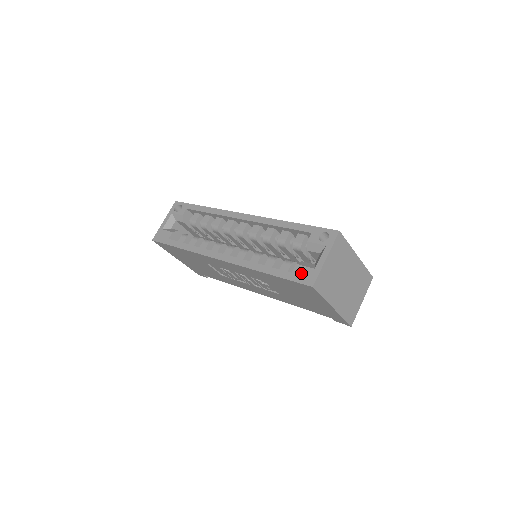
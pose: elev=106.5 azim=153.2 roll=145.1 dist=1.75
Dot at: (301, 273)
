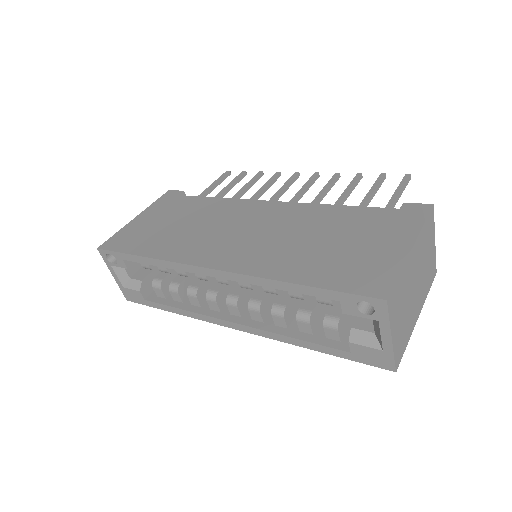
Dot at: (366, 355)
